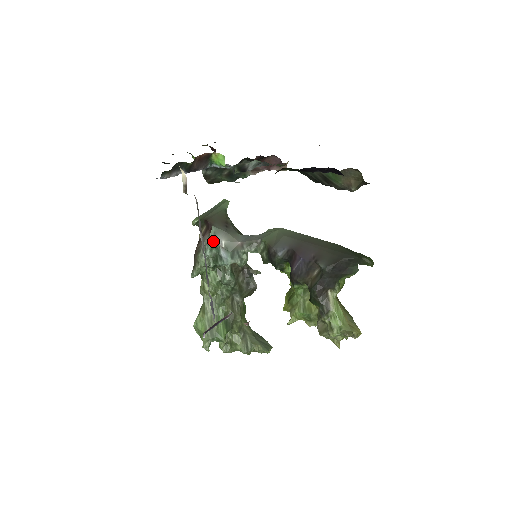
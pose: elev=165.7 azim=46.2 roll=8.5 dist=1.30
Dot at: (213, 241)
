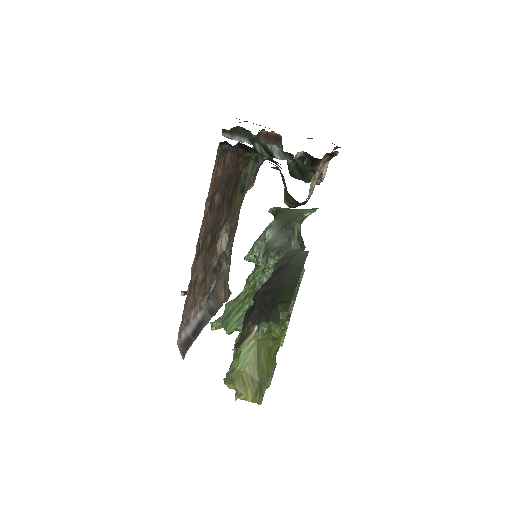
Dot at: (265, 232)
